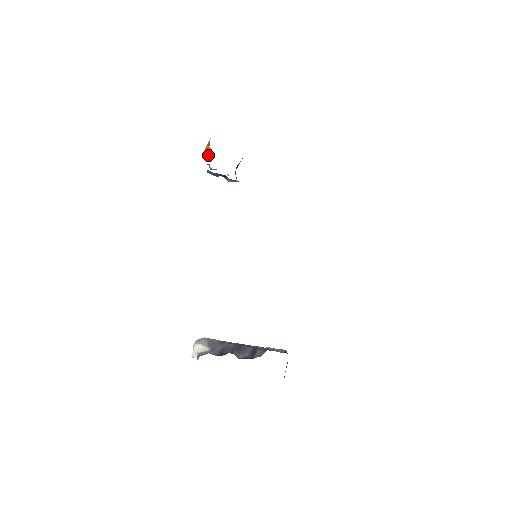
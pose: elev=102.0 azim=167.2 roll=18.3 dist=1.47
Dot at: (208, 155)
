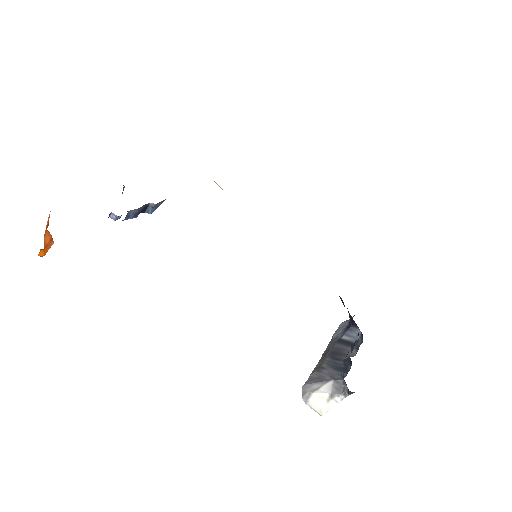
Dot at: (47, 247)
